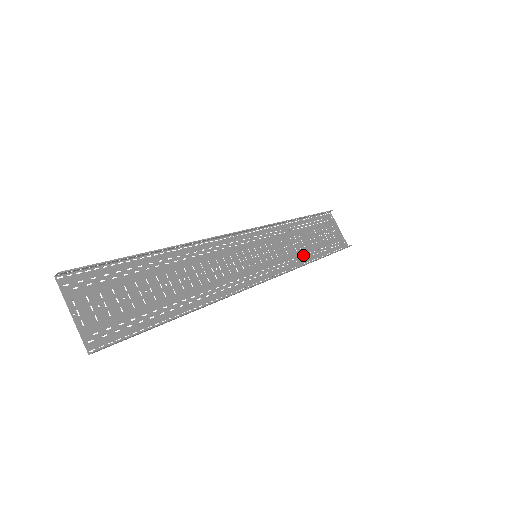
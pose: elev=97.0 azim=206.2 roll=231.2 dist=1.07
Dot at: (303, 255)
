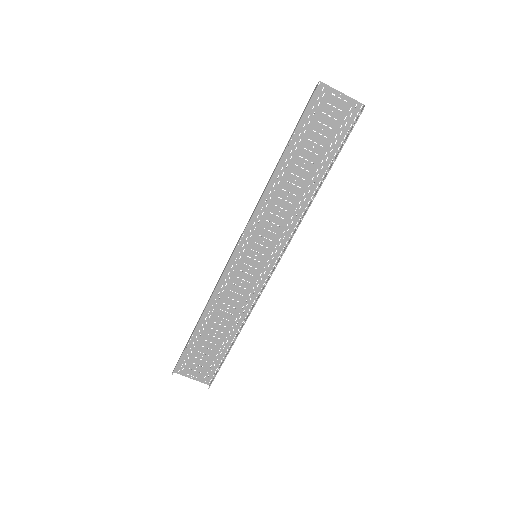
Dot at: (301, 199)
